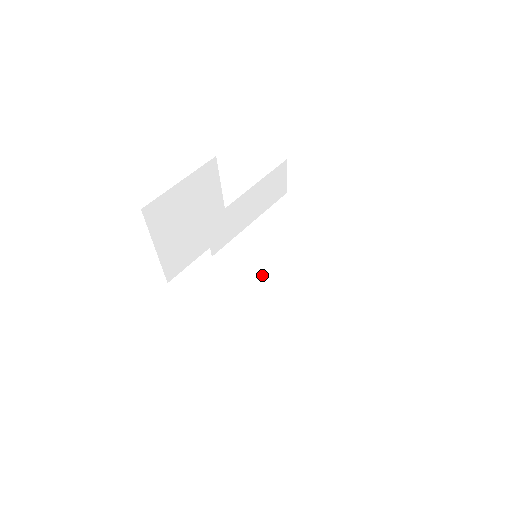
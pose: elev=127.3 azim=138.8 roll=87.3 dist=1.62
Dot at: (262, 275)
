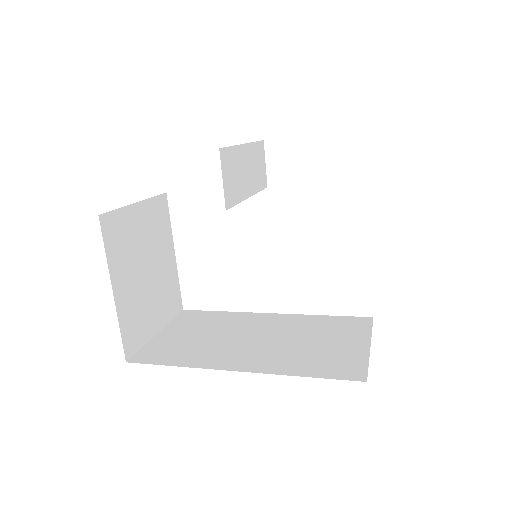
Dot at: (250, 324)
